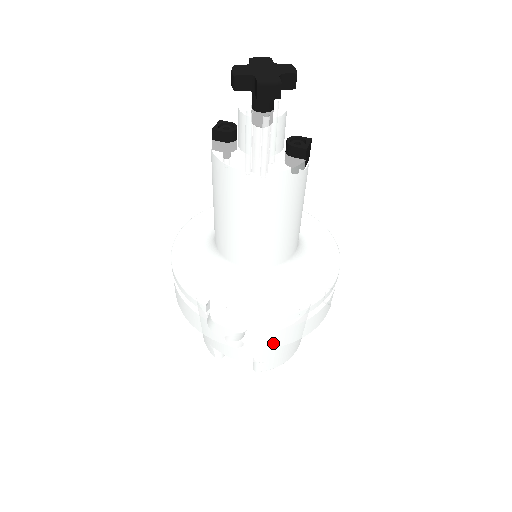
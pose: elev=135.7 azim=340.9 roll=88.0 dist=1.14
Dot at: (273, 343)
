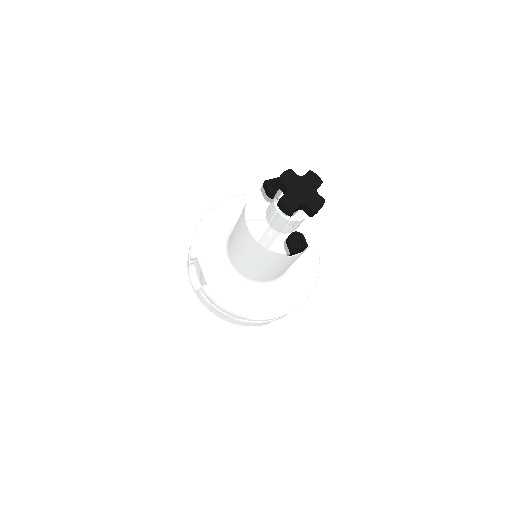
Dot at: (211, 310)
